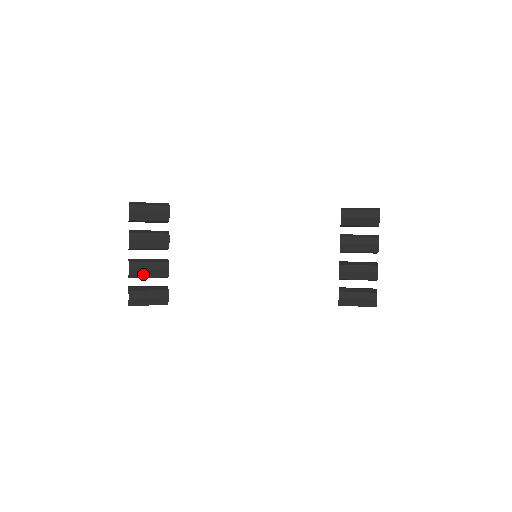
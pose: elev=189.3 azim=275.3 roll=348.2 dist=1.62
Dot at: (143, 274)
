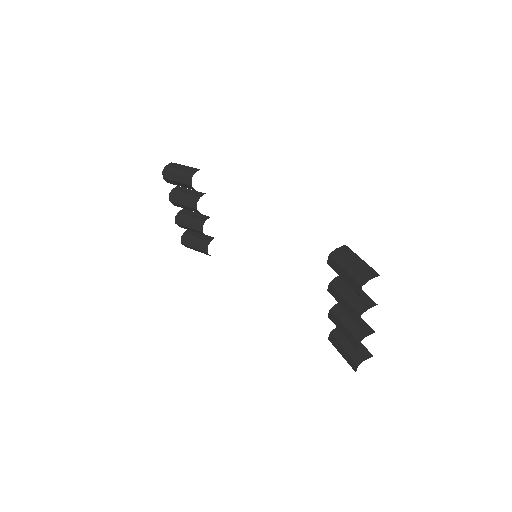
Dot at: (187, 228)
